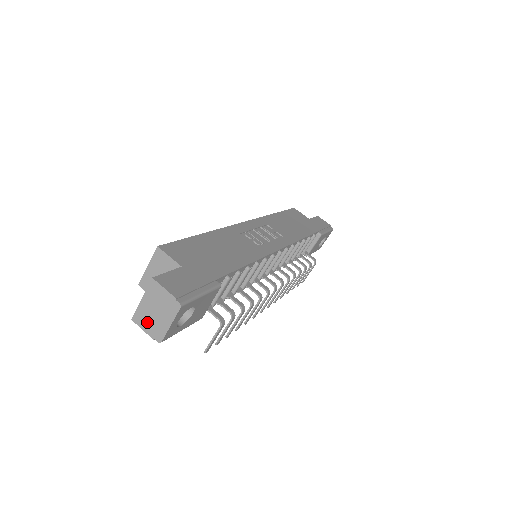
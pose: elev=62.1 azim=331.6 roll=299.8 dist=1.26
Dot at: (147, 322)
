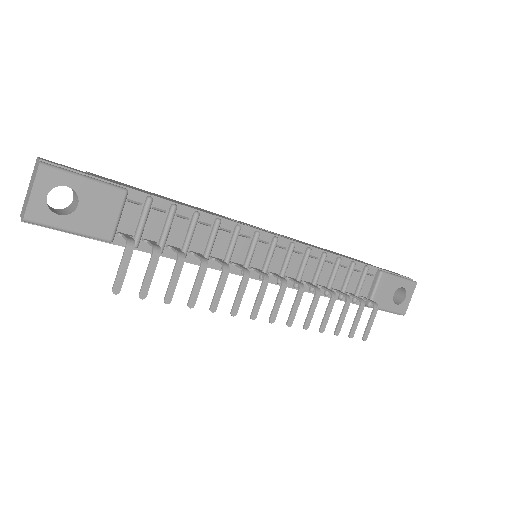
Dot at: (24, 206)
